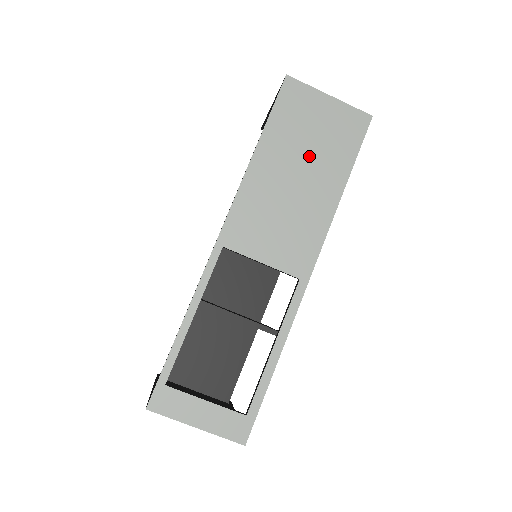
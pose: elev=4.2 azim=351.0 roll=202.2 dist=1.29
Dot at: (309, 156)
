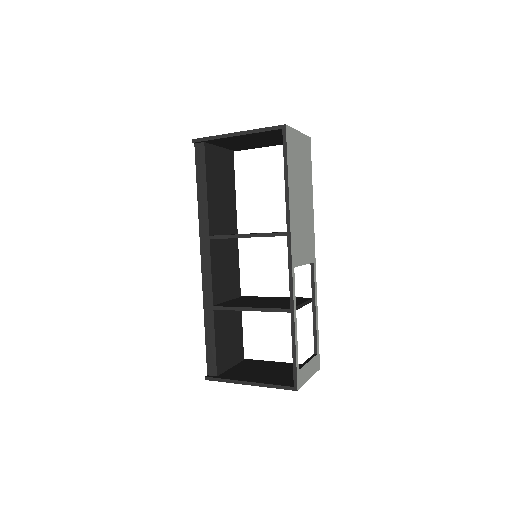
Dot at: (302, 181)
